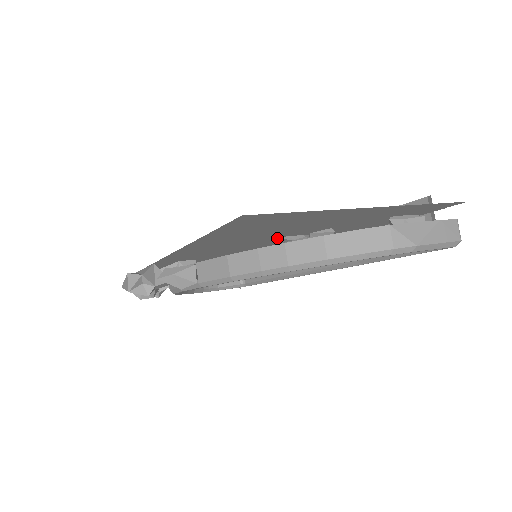
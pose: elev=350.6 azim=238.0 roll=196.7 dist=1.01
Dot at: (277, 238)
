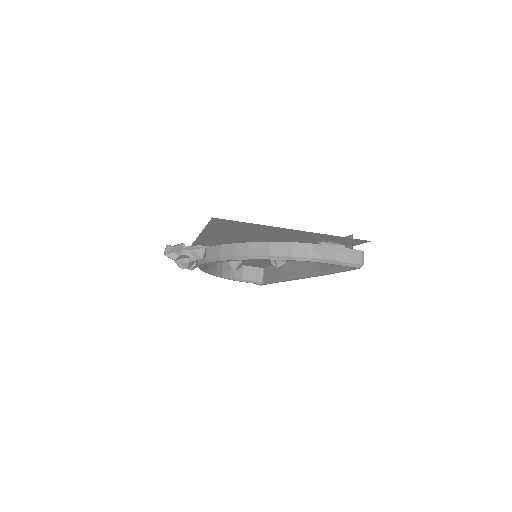
Dot at: occluded
